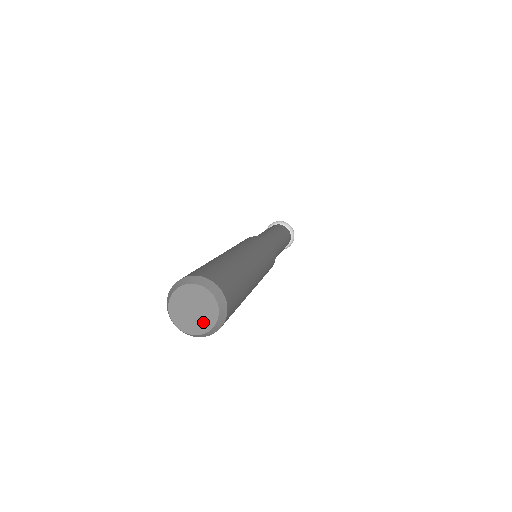
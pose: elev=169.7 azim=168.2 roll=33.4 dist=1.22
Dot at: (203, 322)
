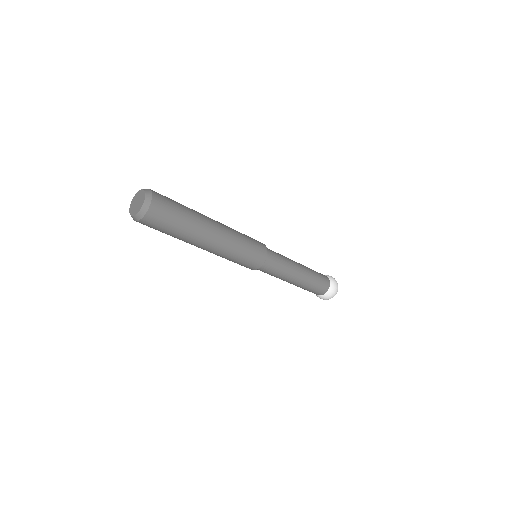
Dot at: (136, 210)
